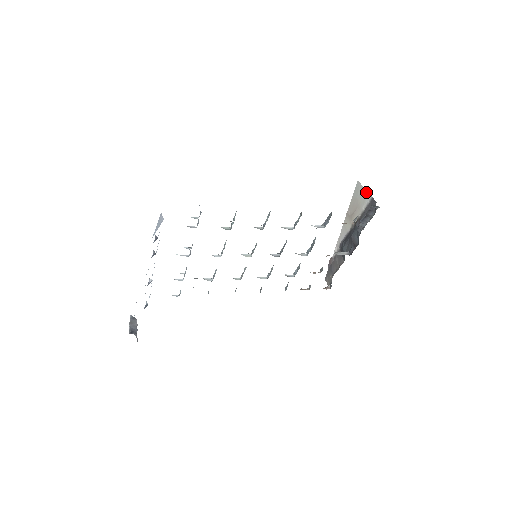
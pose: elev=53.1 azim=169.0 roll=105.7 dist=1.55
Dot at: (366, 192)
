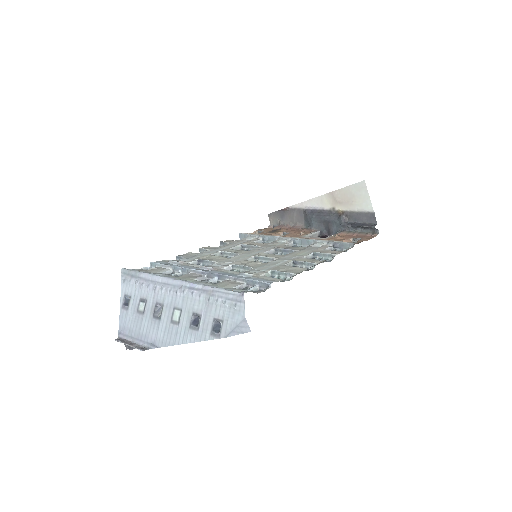
Dot at: (369, 202)
